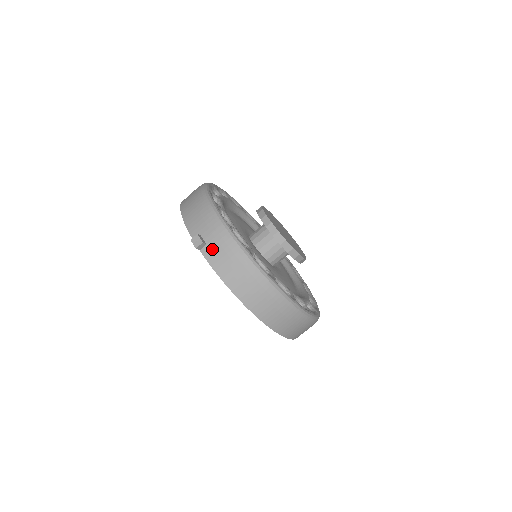
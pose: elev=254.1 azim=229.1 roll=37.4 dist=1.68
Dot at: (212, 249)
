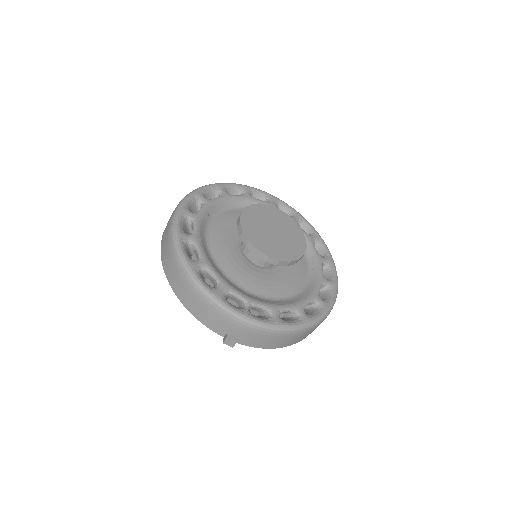
Dot at: (246, 339)
